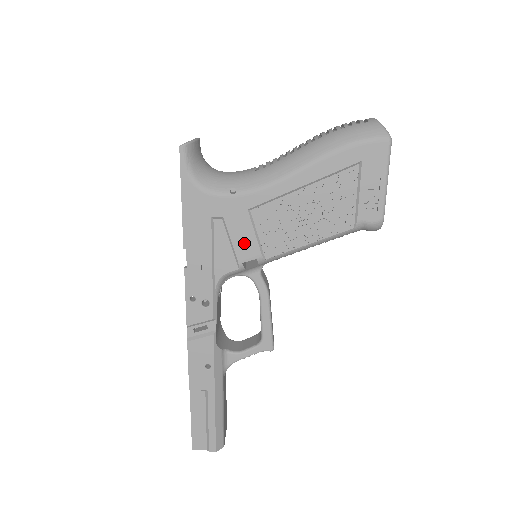
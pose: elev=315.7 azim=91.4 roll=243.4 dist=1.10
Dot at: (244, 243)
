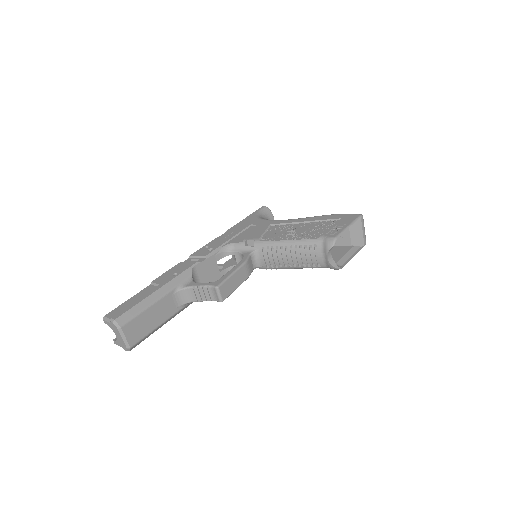
Dot at: (256, 234)
